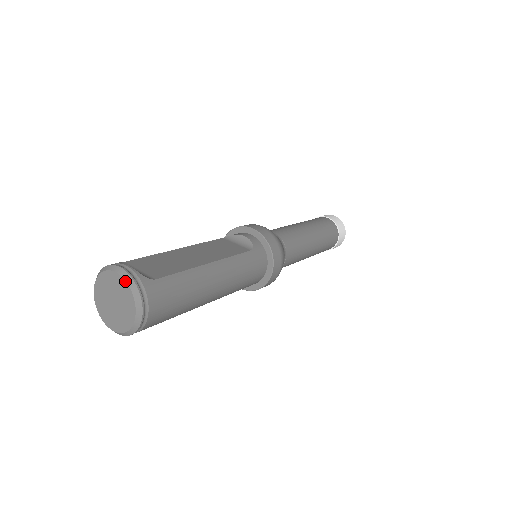
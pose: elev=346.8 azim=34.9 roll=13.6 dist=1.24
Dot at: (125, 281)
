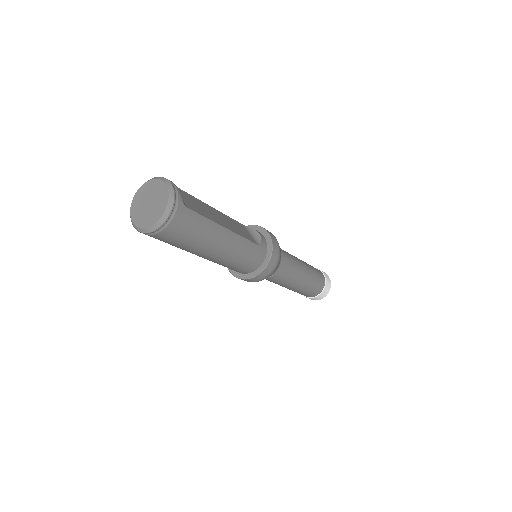
Dot at: (168, 193)
